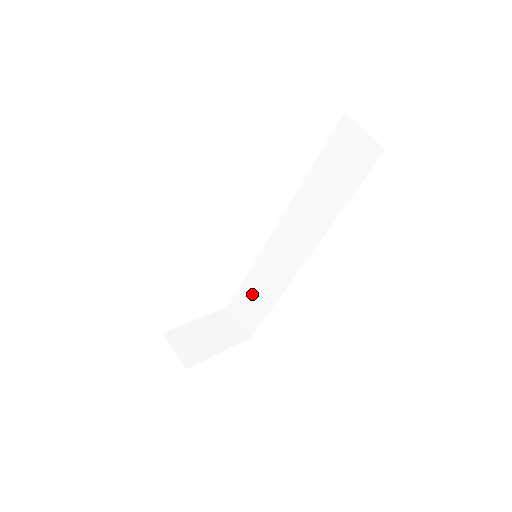
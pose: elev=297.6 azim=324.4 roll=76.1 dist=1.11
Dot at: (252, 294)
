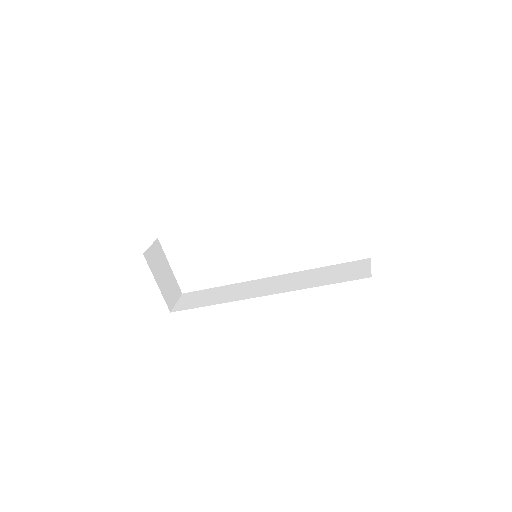
Dot at: (209, 295)
